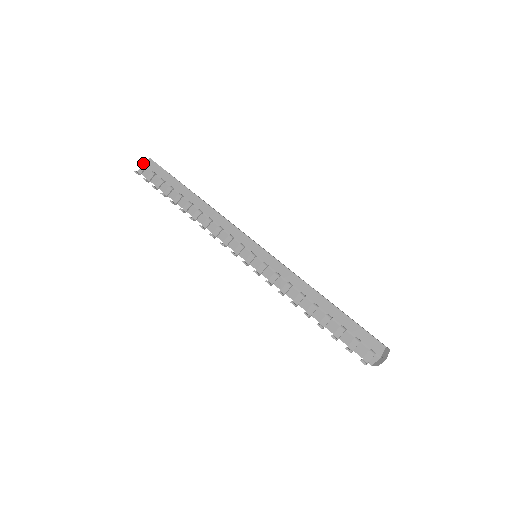
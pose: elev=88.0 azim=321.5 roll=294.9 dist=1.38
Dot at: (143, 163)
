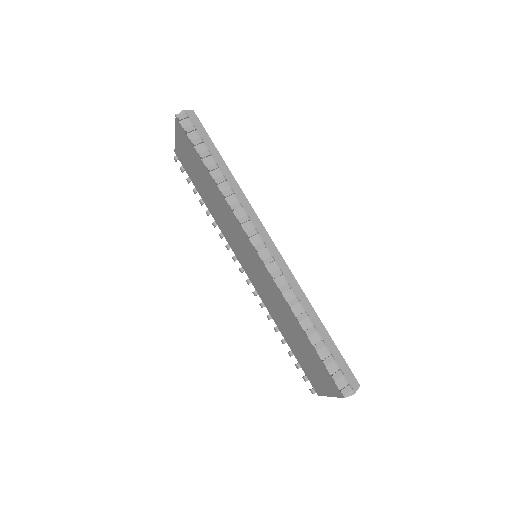
Dot at: (185, 110)
